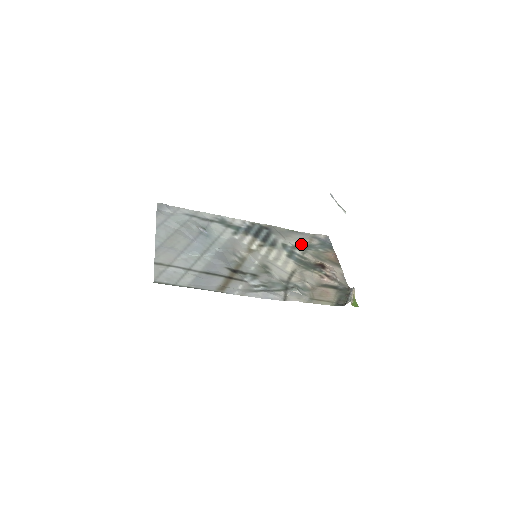
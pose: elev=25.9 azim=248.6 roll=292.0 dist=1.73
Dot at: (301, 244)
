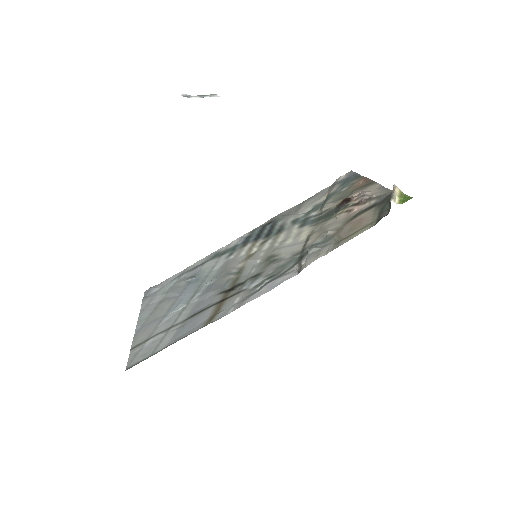
Dot at: (318, 204)
